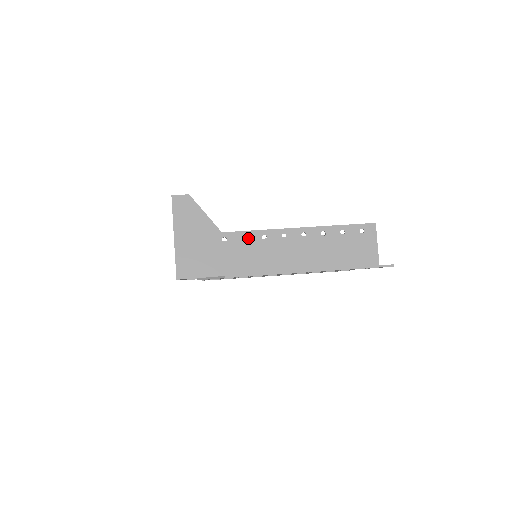
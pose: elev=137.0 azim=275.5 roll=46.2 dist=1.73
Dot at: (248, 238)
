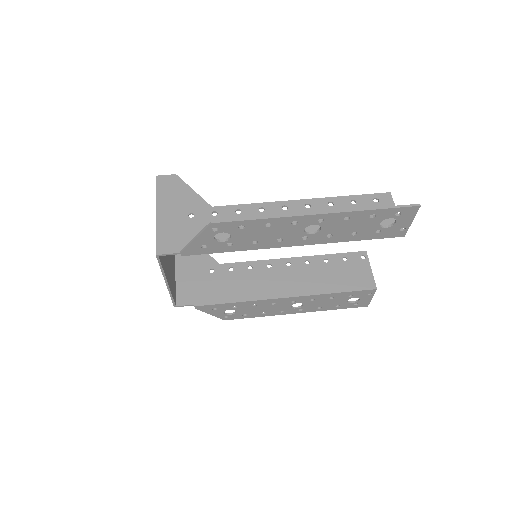
Dot at: (243, 211)
